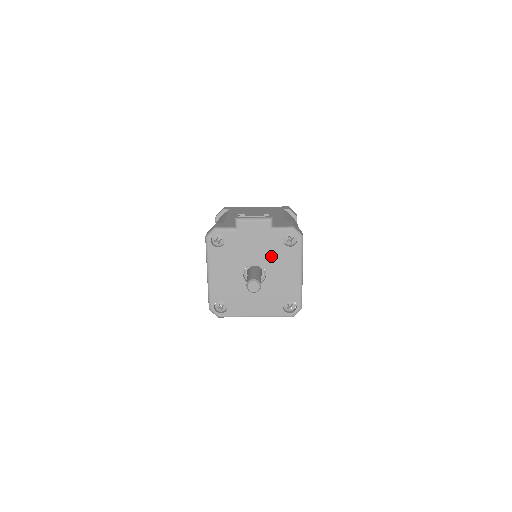
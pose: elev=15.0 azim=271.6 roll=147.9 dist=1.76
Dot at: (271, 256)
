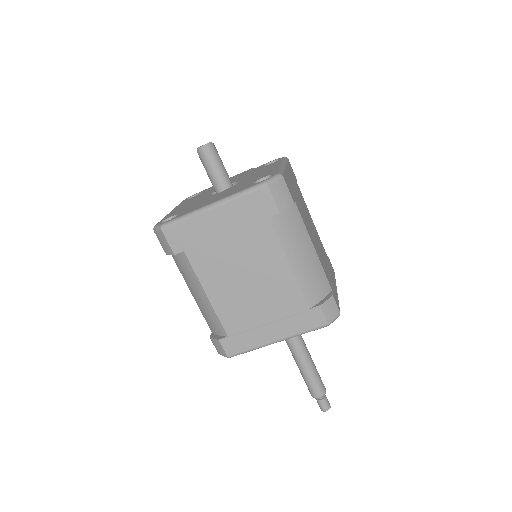
Dot at: (248, 175)
